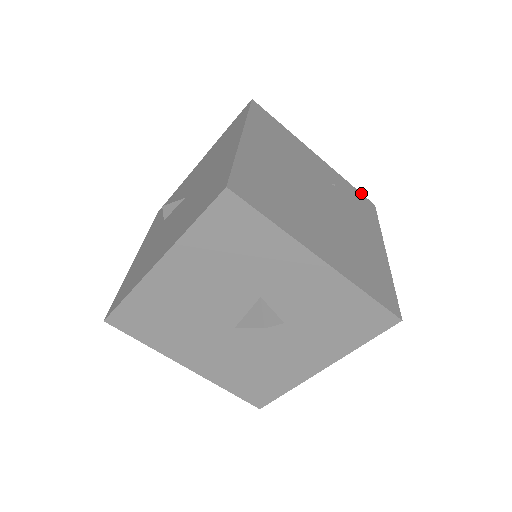
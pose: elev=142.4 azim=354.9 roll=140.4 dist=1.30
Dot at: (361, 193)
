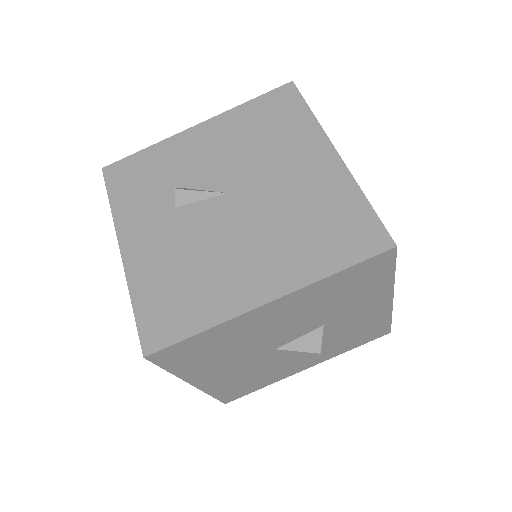
Dot at: occluded
